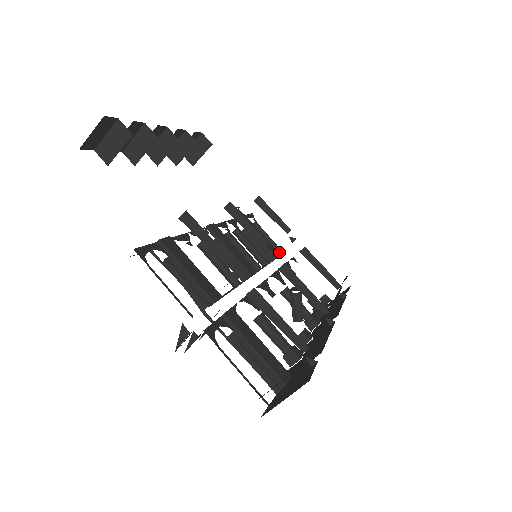
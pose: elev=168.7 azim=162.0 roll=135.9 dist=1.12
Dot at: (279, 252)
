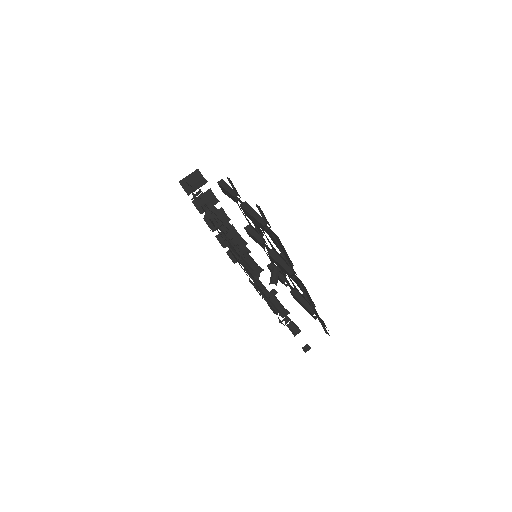
Dot at: occluded
